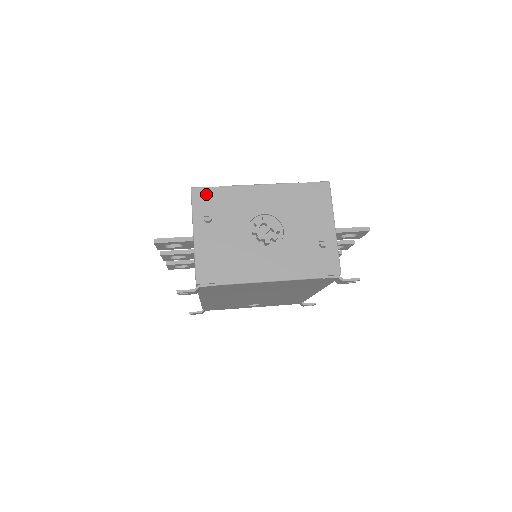
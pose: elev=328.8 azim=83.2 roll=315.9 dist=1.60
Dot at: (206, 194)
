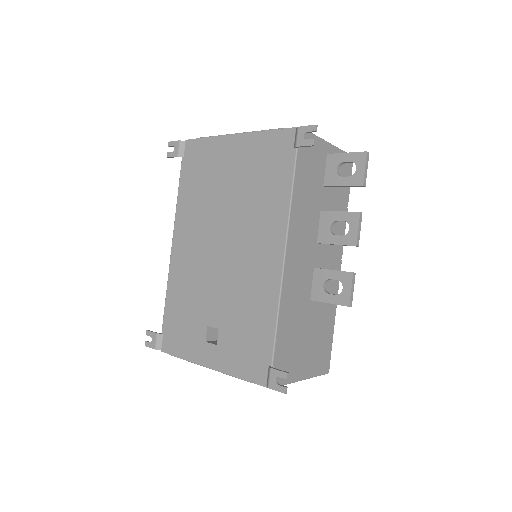
Dot at: occluded
